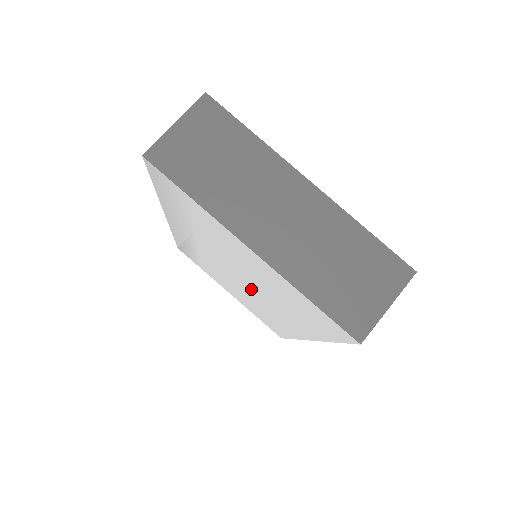
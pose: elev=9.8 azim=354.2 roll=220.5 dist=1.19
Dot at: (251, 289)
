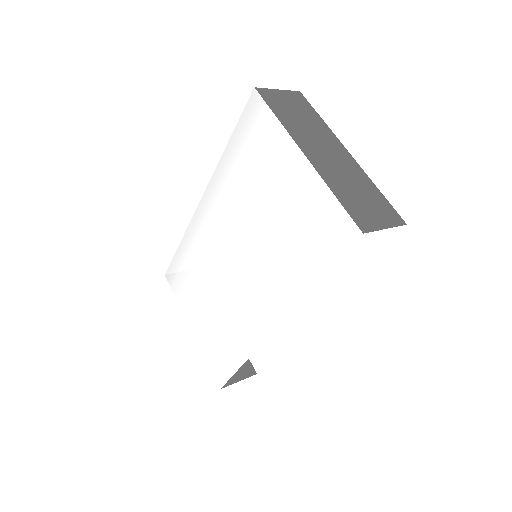
Dot at: (248, 264)
